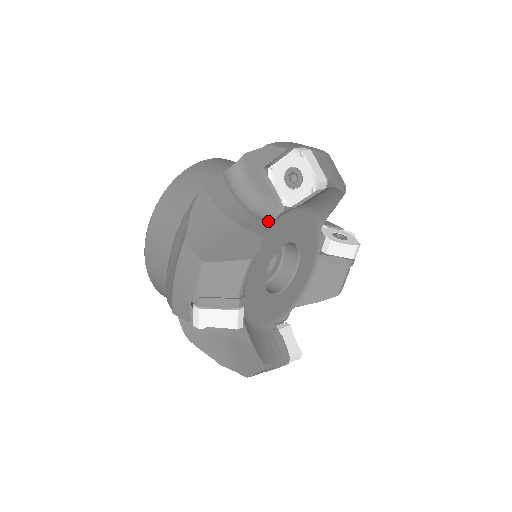
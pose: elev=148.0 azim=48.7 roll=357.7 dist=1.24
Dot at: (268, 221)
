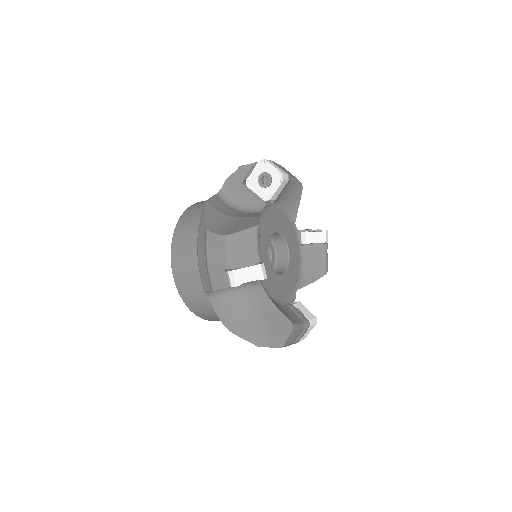
Dot at: (258, 213)
